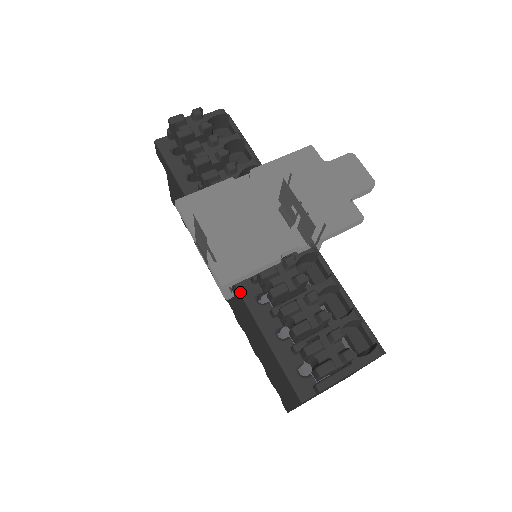
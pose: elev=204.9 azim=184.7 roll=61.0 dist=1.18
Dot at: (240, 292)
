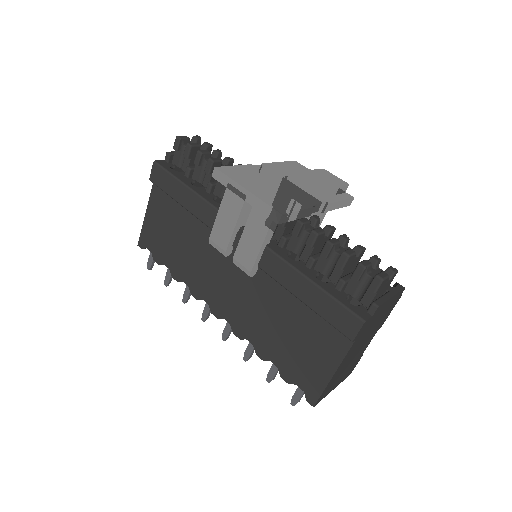
Dot at: (274, 252)
